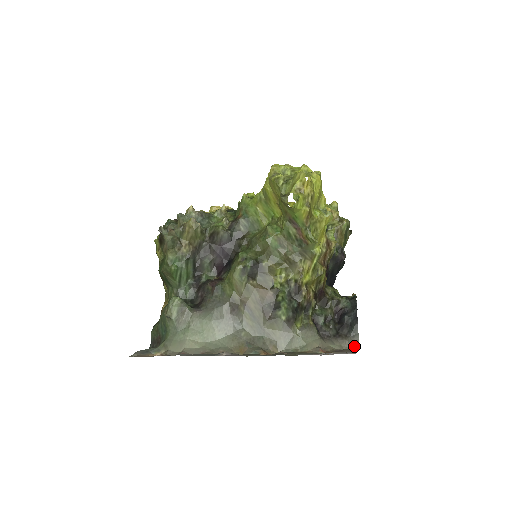
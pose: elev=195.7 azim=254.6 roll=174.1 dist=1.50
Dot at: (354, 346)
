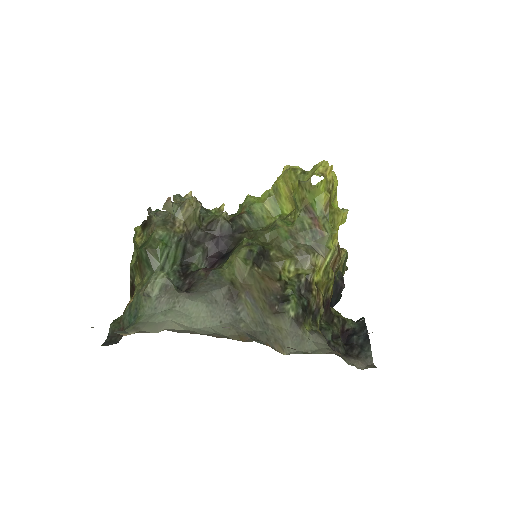
Dot at: (369, 366)
